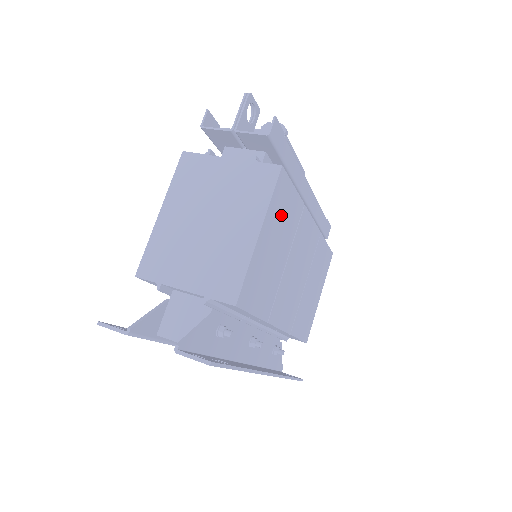
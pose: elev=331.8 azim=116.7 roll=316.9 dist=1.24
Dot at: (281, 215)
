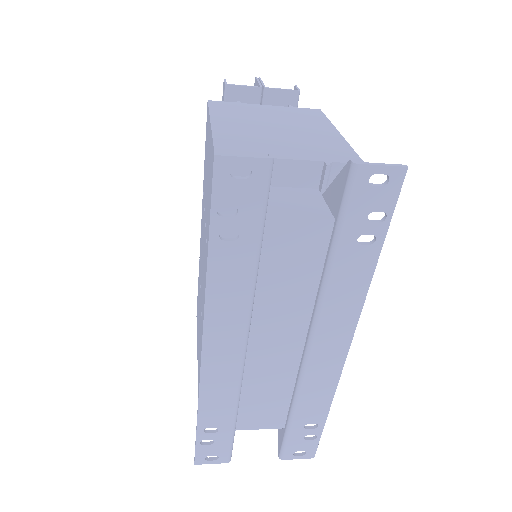
Dot at: occluded
